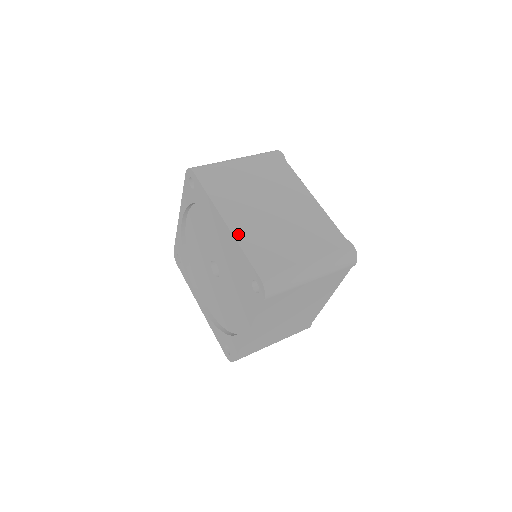
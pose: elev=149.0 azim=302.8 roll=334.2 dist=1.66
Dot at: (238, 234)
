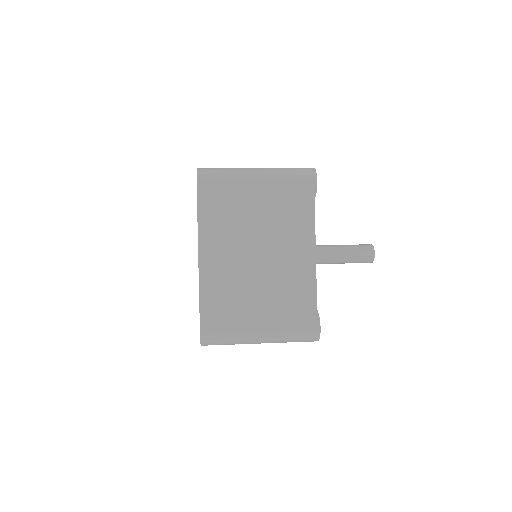
Dot at: (204, 277)
